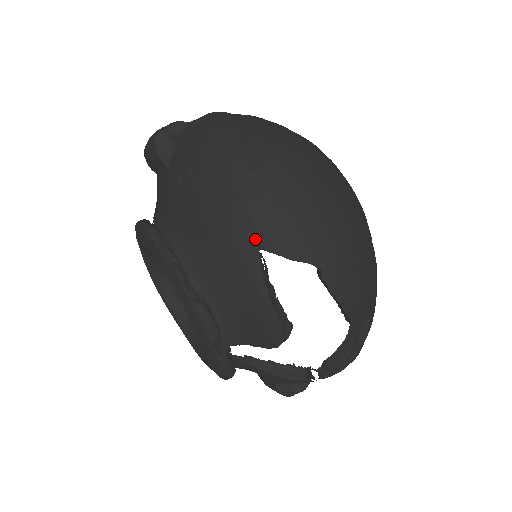
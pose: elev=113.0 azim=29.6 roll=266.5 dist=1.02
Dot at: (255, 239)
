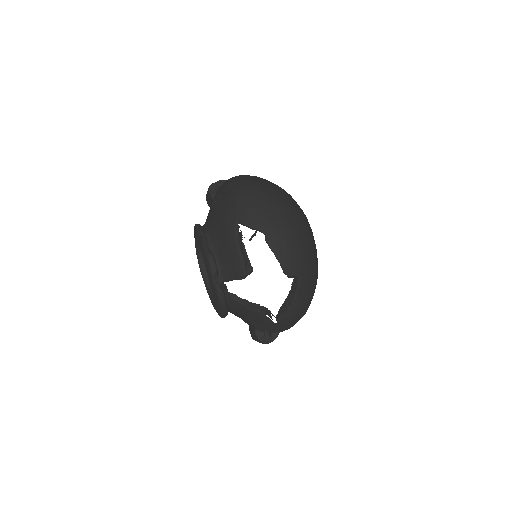
Dot at: (237, 218)
